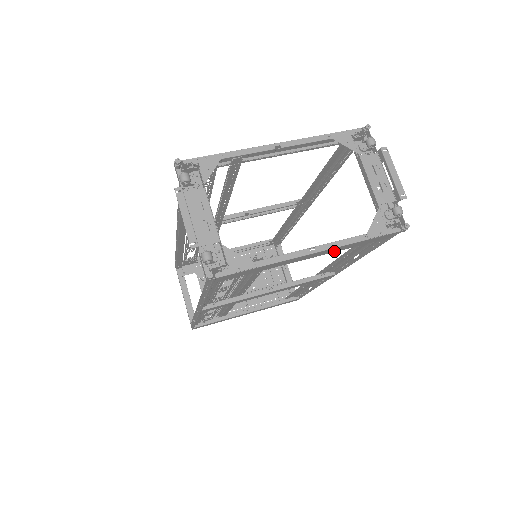
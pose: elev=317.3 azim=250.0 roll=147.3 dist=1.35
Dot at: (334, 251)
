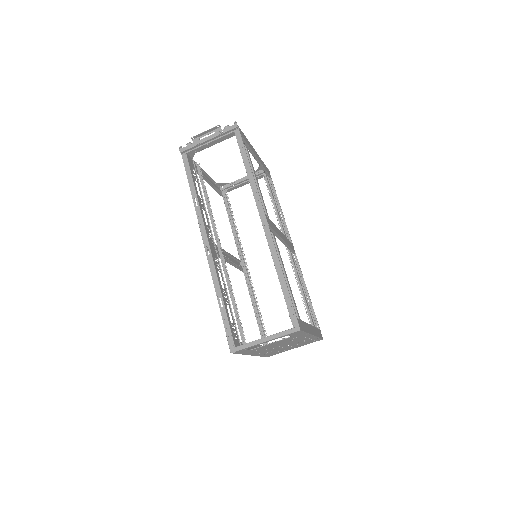
Dot at: (261, 163)
